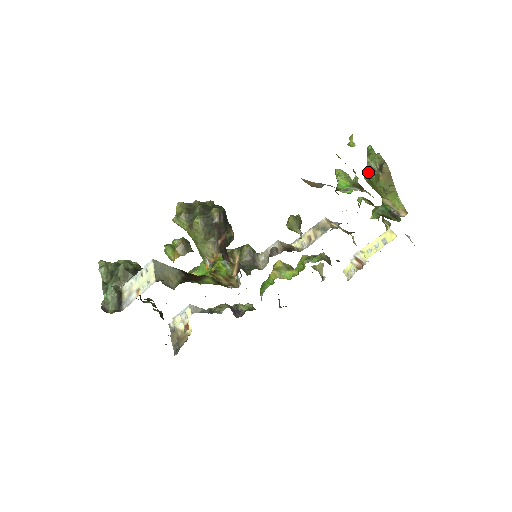
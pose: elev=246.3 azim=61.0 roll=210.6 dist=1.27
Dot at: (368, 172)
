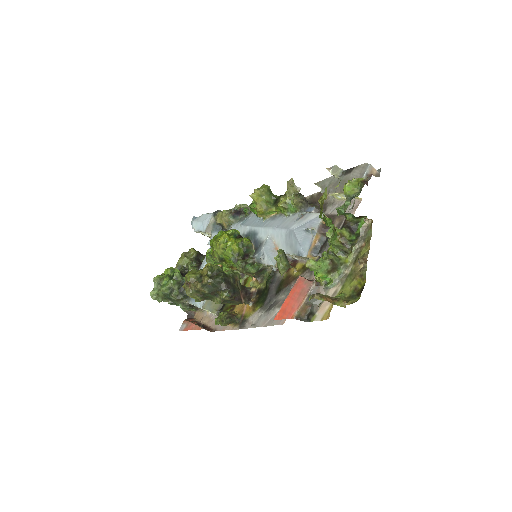
Dot at: occluded
